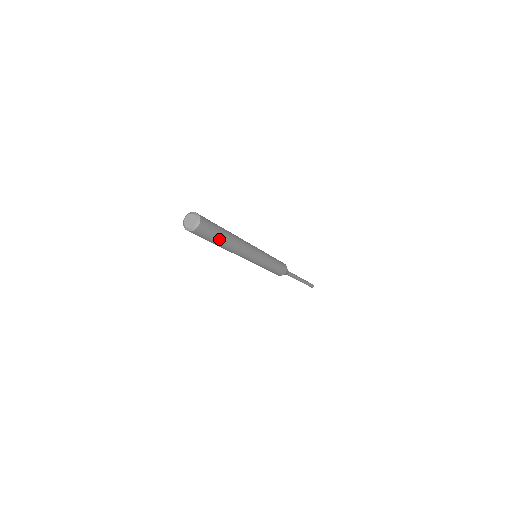
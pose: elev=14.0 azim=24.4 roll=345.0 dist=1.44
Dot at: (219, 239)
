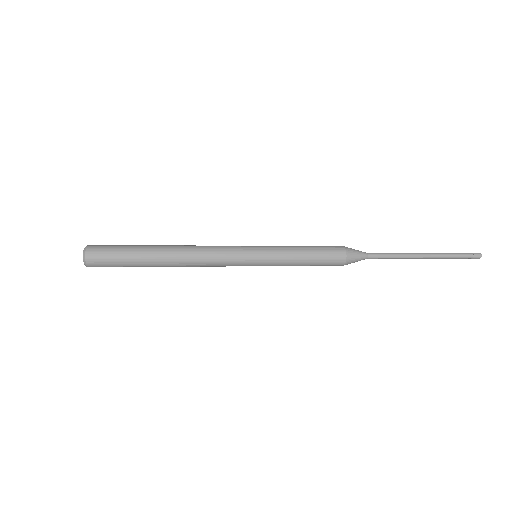
Dot at: (139, 266)
